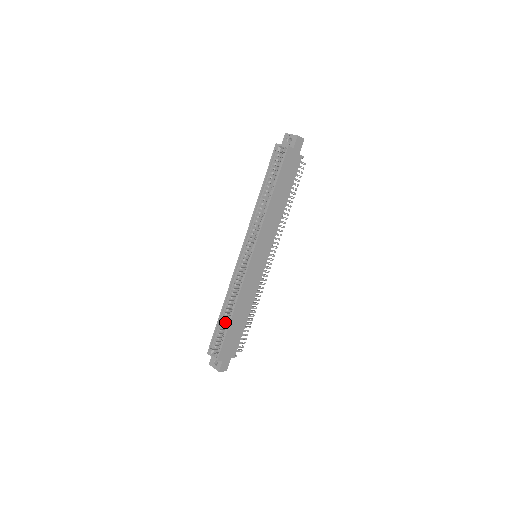
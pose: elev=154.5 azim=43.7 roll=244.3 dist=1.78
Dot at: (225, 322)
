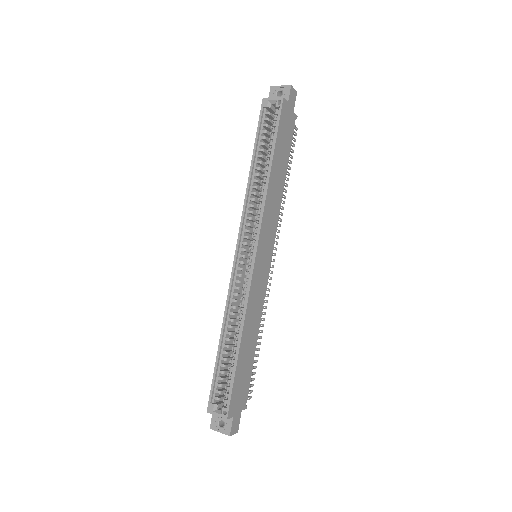
Dot at: (227, 359)
